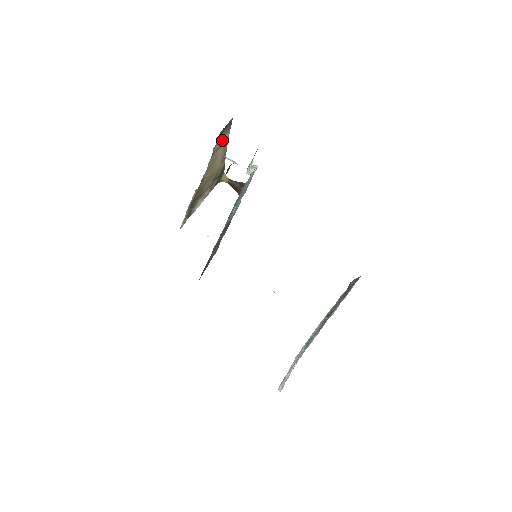
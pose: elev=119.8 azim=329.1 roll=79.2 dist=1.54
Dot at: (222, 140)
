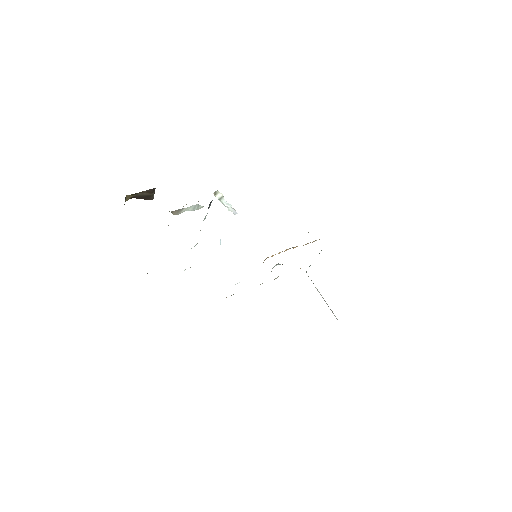
Dot at: occluded
